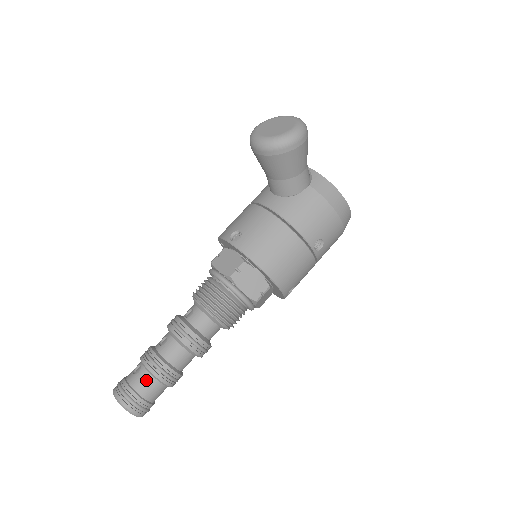
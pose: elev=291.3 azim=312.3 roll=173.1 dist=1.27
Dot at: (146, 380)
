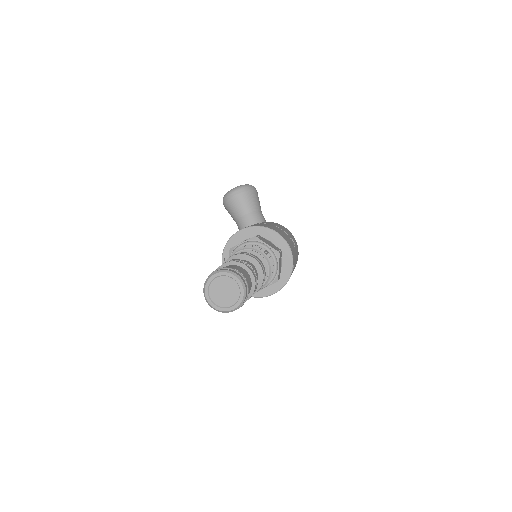
Dot at: (235, 266)
